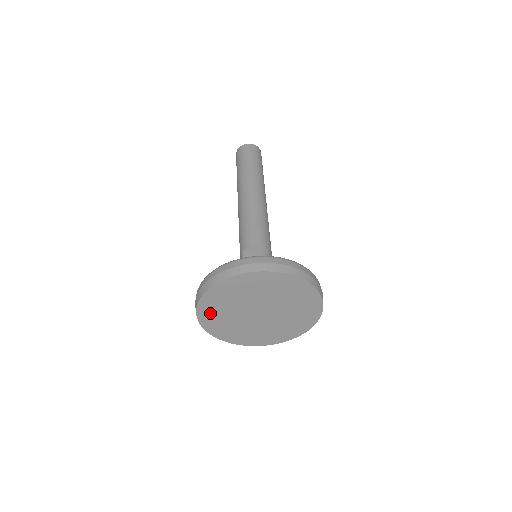
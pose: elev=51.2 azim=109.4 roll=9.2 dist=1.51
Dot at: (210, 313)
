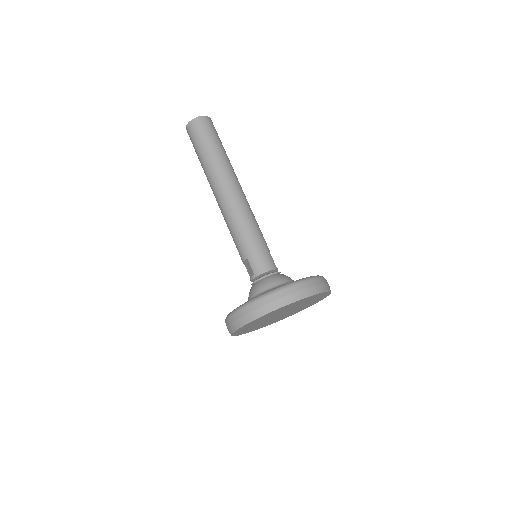
Dot at: (259, 327)
